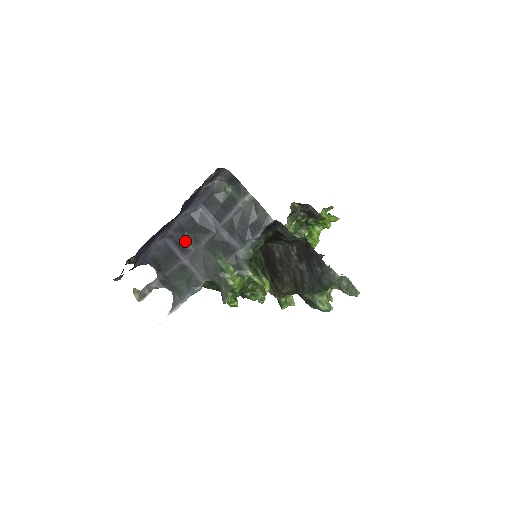
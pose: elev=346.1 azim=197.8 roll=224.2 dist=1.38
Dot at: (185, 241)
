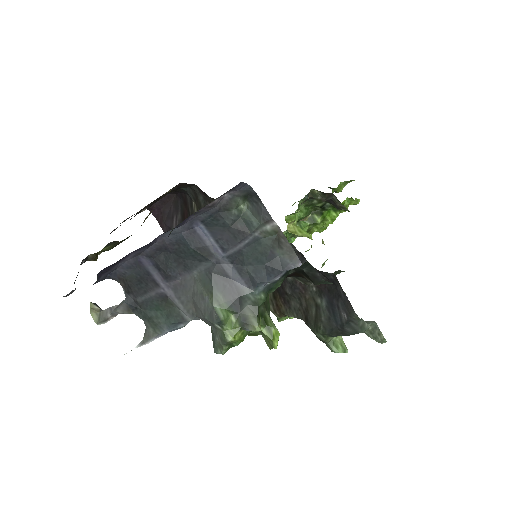
Dot at: (169, 266)
